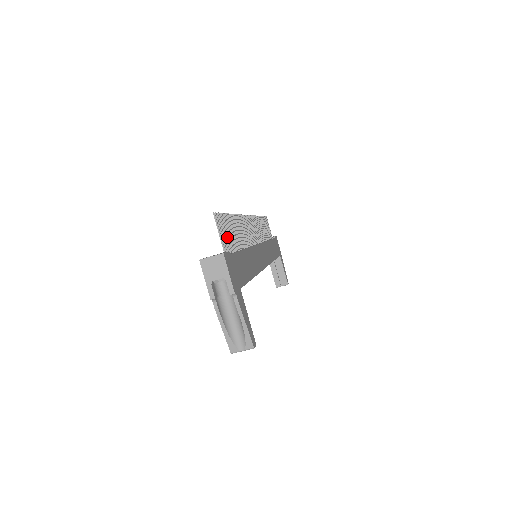
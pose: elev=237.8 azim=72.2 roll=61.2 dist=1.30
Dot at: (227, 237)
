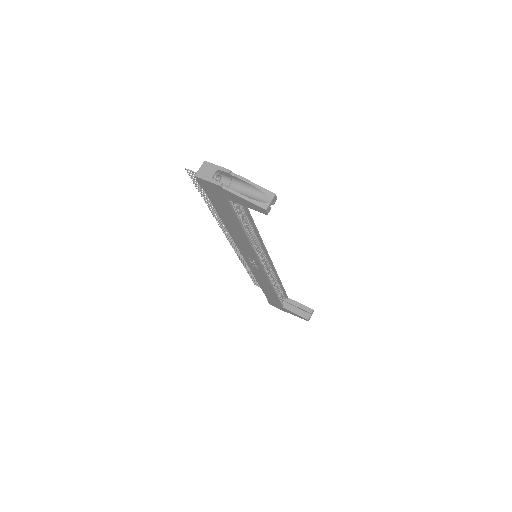
Dot at: occluded
